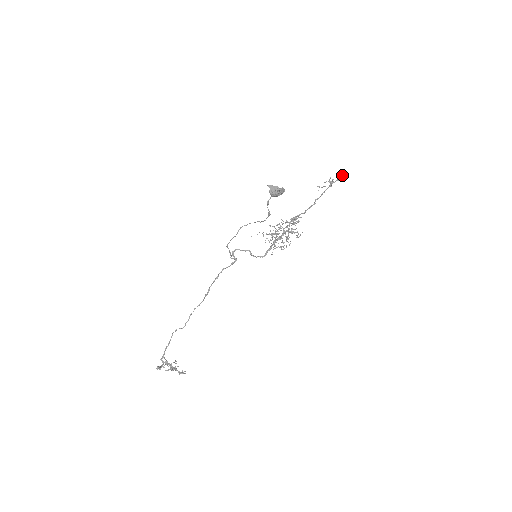
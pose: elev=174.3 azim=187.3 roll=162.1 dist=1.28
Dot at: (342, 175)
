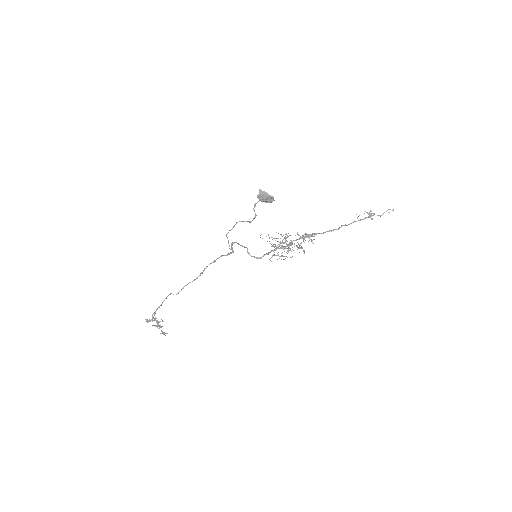
Dot at: (388, 212)
